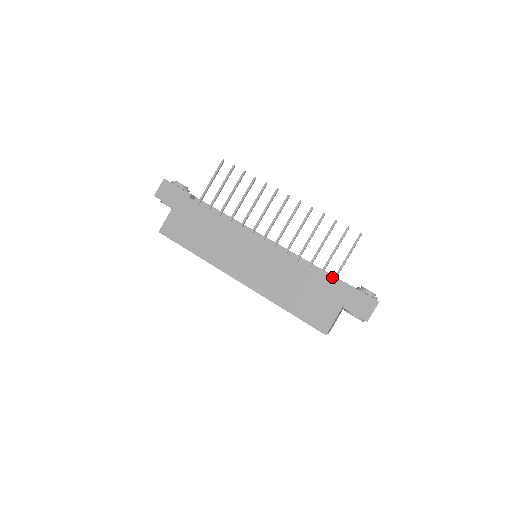
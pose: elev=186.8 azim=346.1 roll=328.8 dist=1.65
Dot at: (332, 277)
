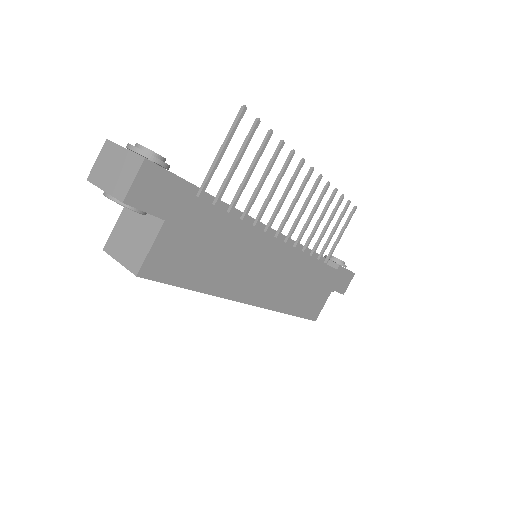
Dot at: occluded
